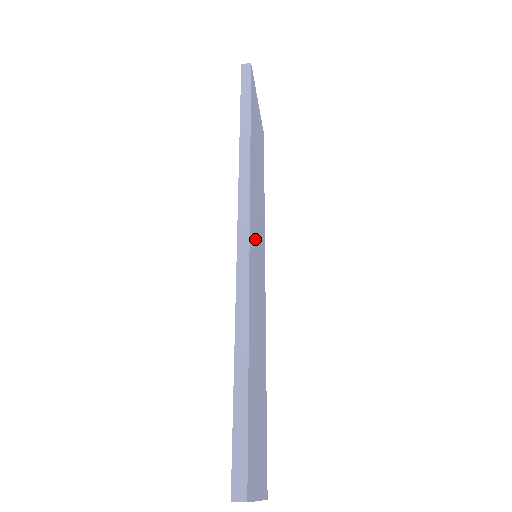
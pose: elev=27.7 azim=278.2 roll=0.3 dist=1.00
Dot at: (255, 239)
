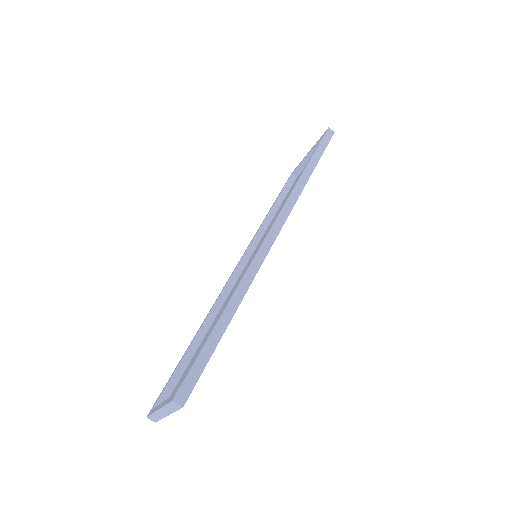
Dot at: occluded
